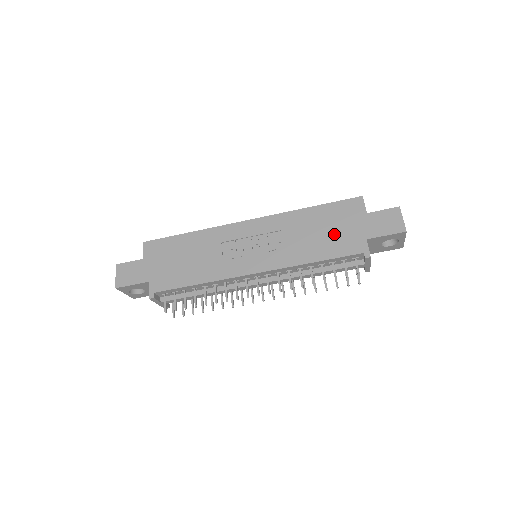
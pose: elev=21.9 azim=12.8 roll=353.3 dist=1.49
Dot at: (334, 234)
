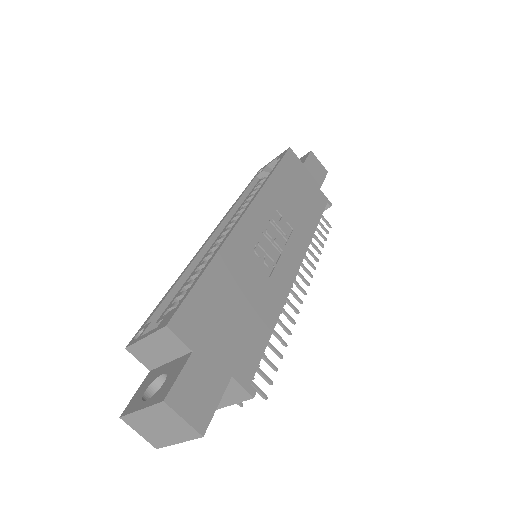
Dot at: (305, 194)
